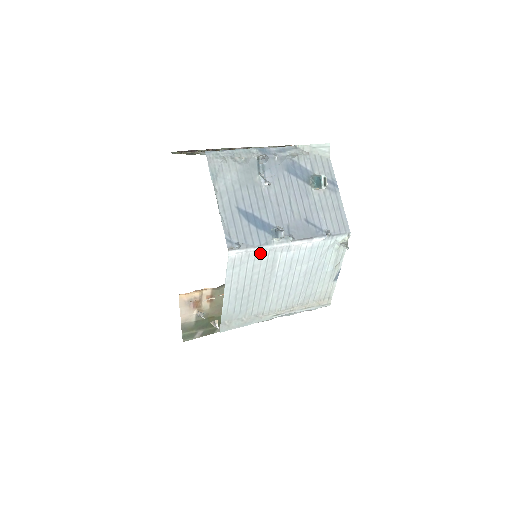
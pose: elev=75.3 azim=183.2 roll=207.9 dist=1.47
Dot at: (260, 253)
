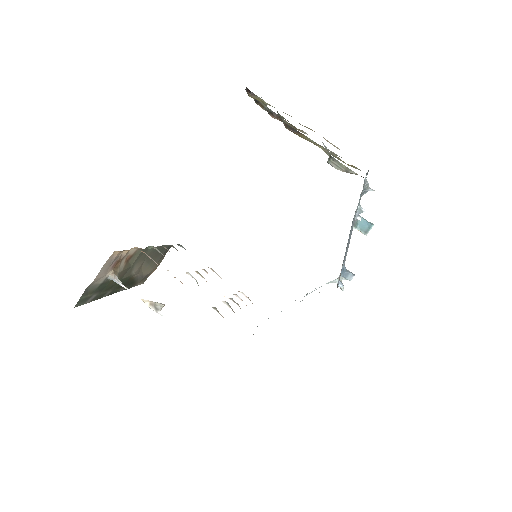
Dot at: occluded
